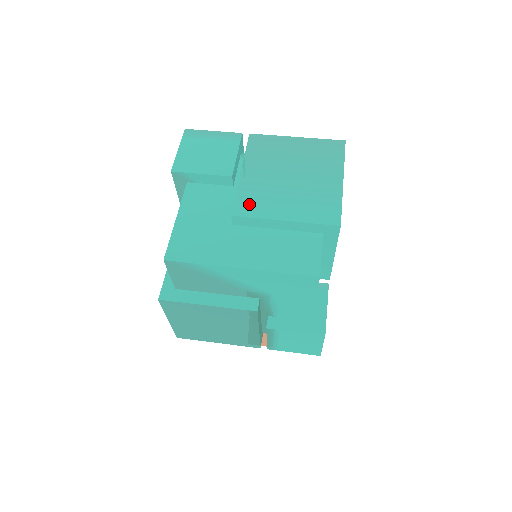
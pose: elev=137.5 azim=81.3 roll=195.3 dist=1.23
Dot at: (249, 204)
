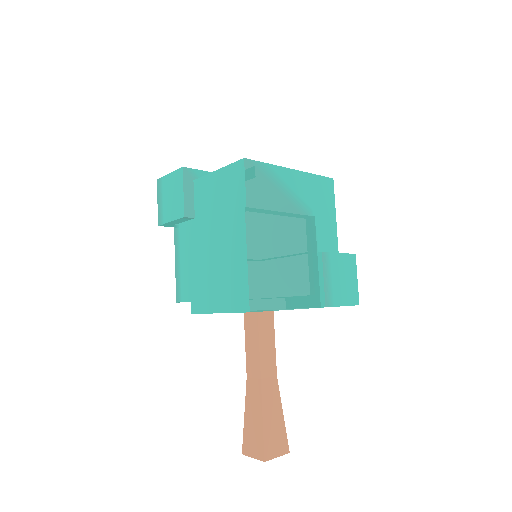
Dot at: occluded
